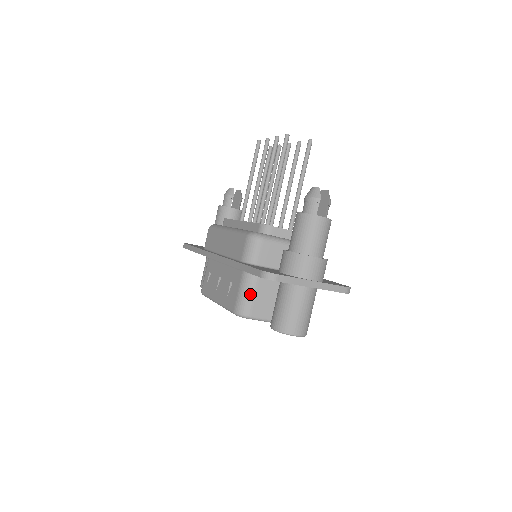
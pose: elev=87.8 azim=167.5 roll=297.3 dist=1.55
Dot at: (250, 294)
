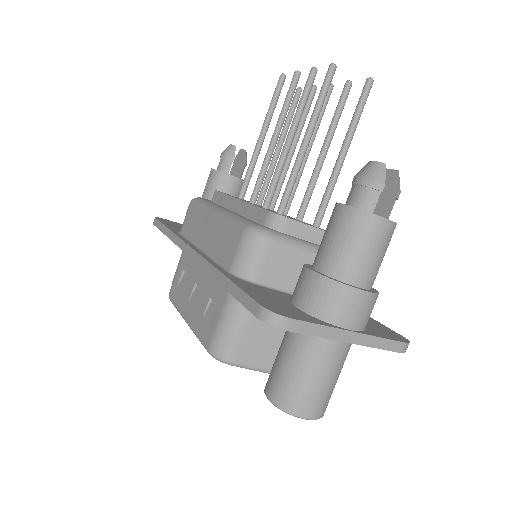
Dot at: (238, 327)
